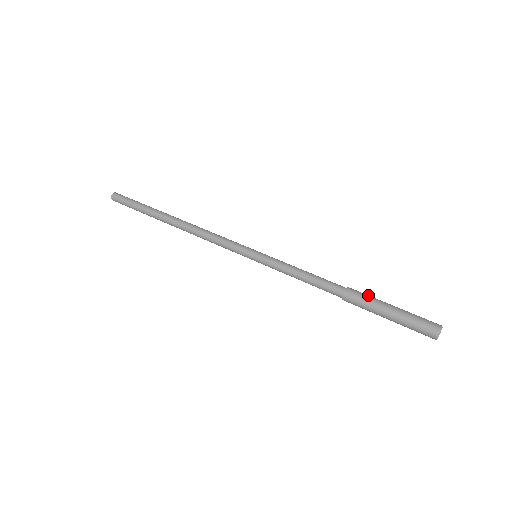
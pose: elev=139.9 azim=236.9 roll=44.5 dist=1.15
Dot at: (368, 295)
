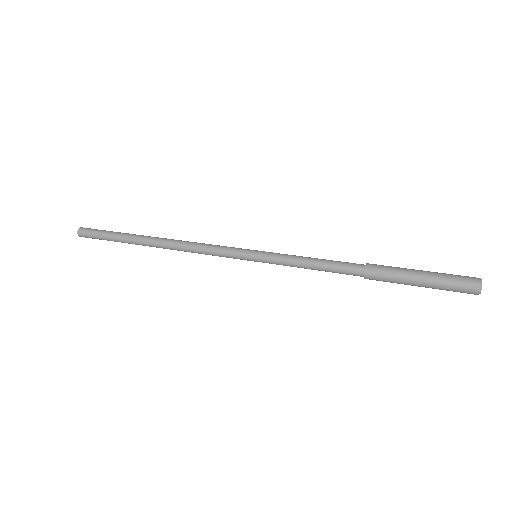
Dot at: occluded
